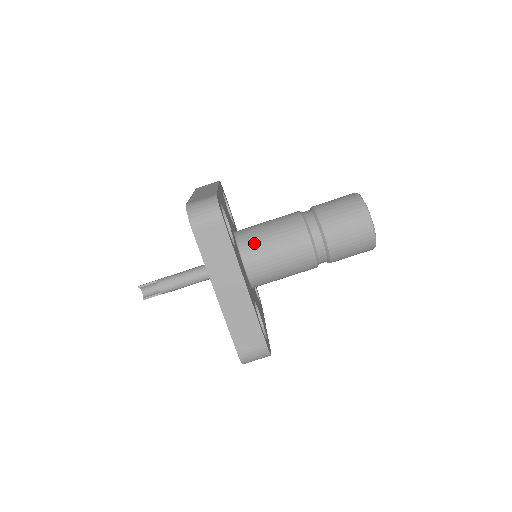
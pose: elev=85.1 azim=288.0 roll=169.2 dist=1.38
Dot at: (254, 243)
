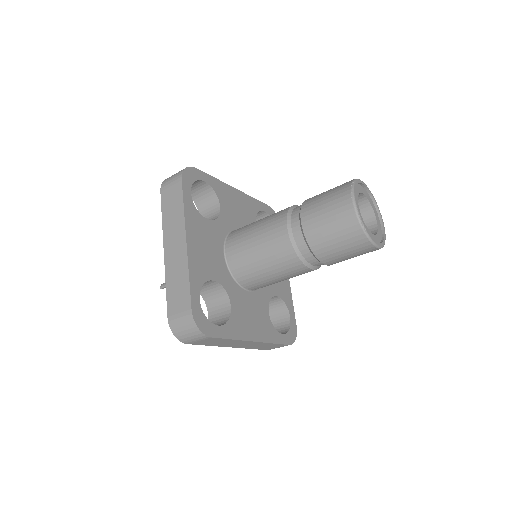
Dot at: (249, 275)
